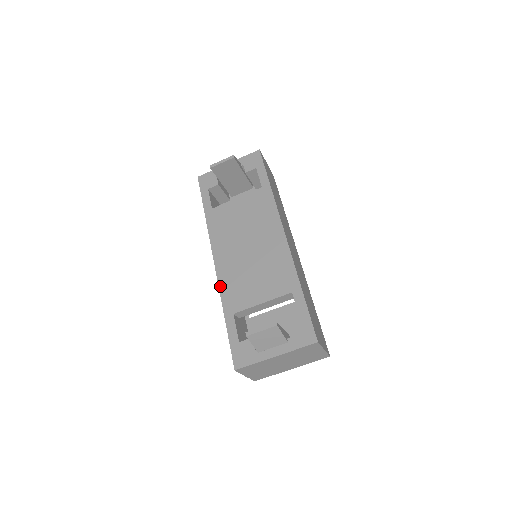
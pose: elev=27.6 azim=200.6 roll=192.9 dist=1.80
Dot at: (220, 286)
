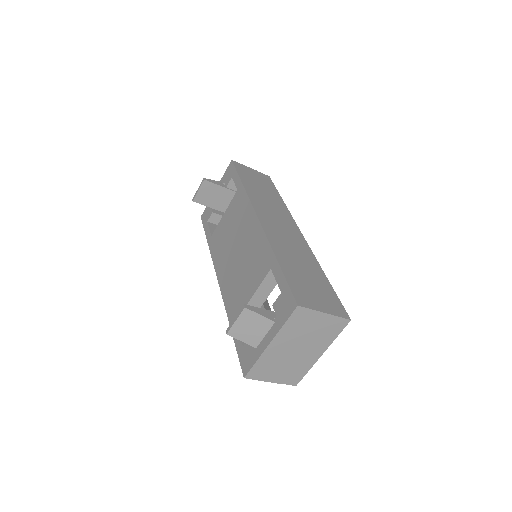
Dot at: (224, 301)
